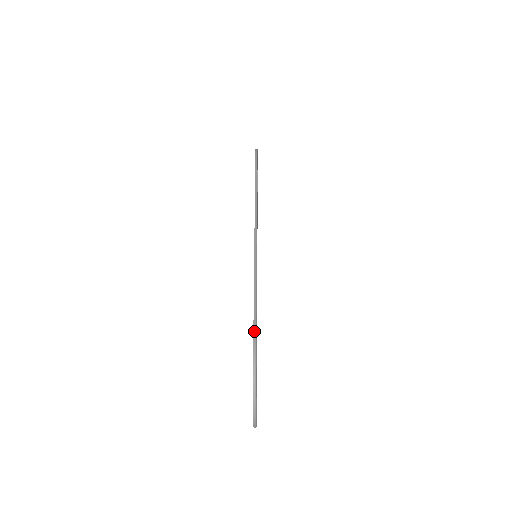
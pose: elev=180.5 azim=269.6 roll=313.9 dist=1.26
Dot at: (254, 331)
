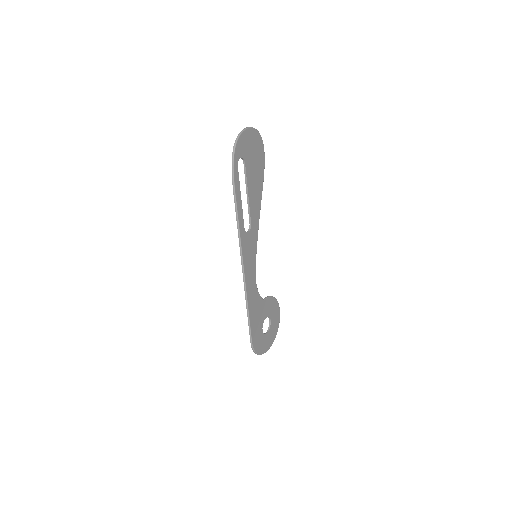
Dot at: (250, 339)
